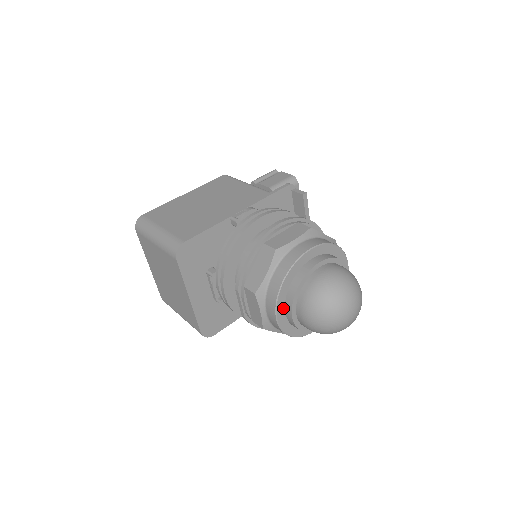
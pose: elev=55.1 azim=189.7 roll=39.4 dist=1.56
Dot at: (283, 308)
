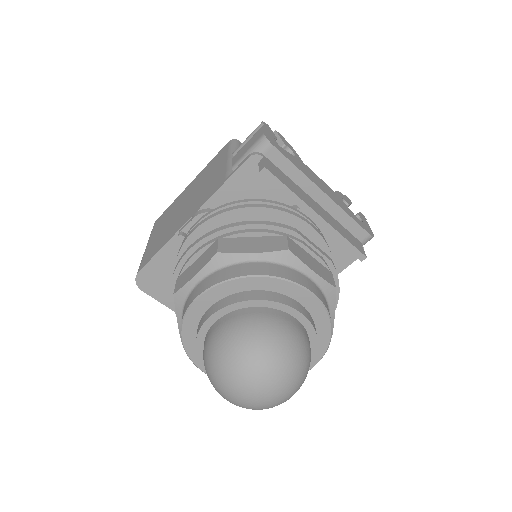
Dot at: occluded
